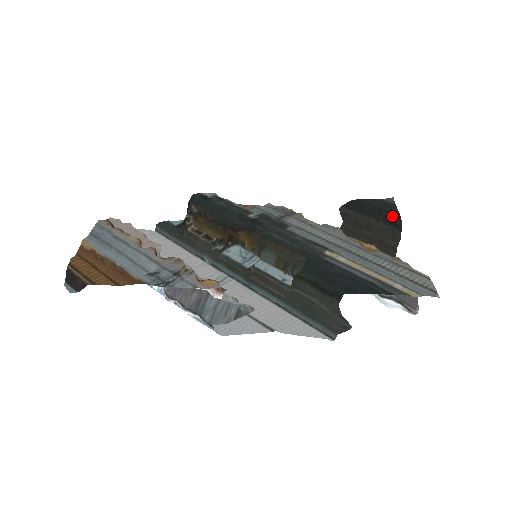
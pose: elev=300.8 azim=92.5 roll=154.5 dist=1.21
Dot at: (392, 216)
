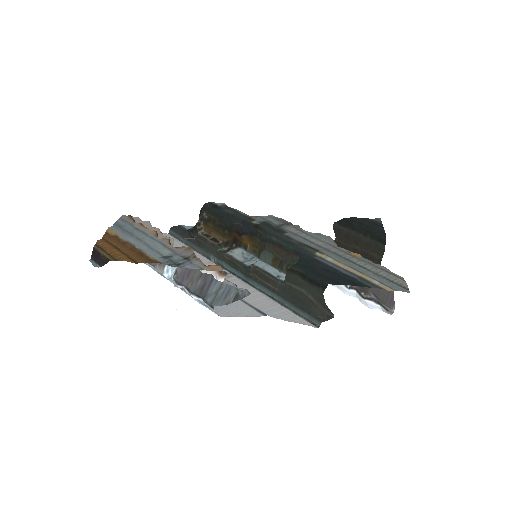
Dot at: (378, 232)
